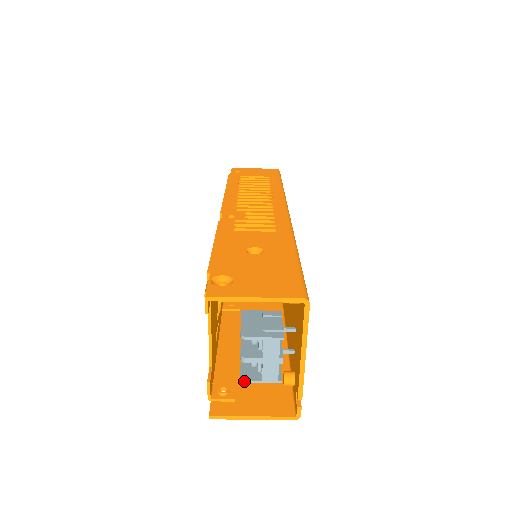
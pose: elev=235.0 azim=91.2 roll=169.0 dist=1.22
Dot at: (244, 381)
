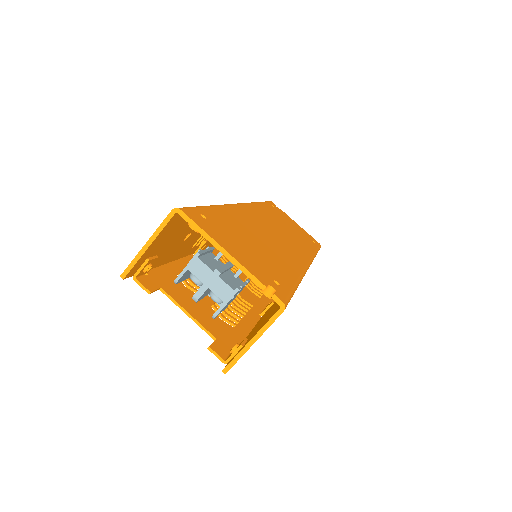
Dot at: (214, 316)
